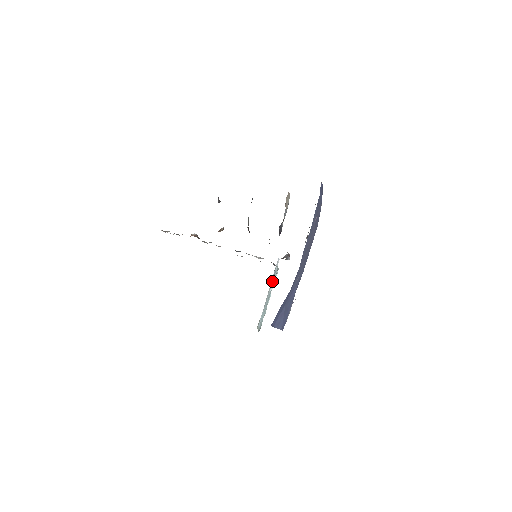
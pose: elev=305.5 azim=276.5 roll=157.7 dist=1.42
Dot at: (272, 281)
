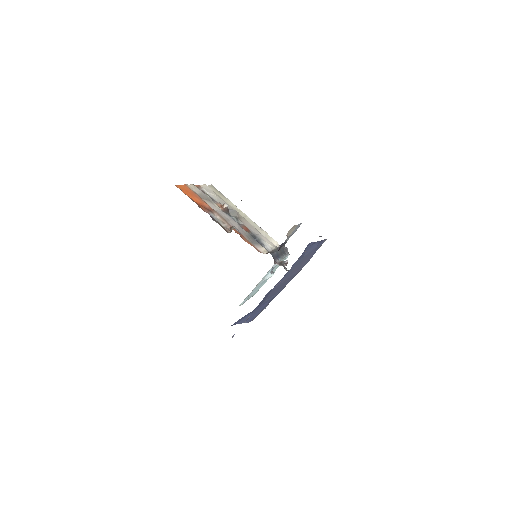
Dot at: (266, 275)
